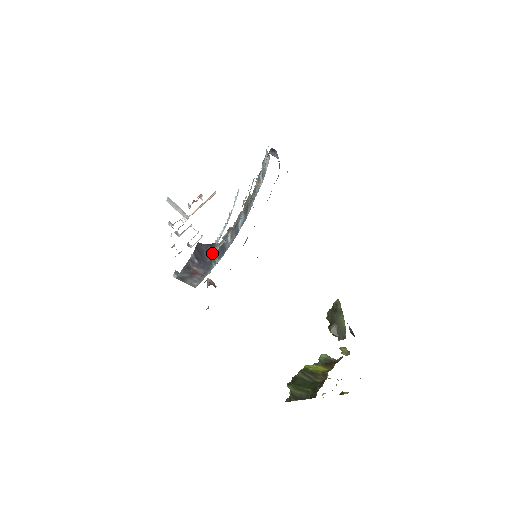
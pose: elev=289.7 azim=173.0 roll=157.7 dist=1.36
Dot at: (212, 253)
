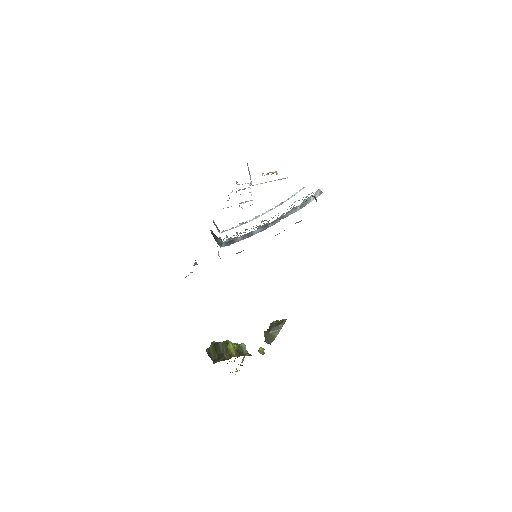
Dot at: (221, 241)
